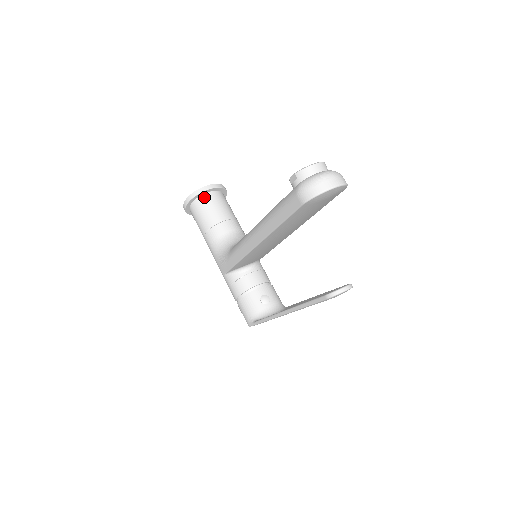
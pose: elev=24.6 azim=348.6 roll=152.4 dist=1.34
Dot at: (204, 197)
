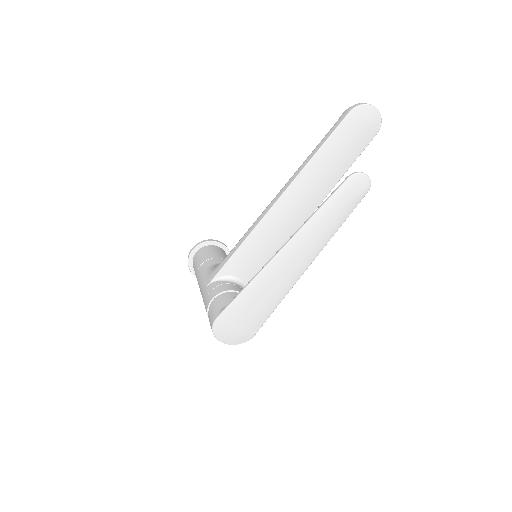
Dot at: (215, 246)
